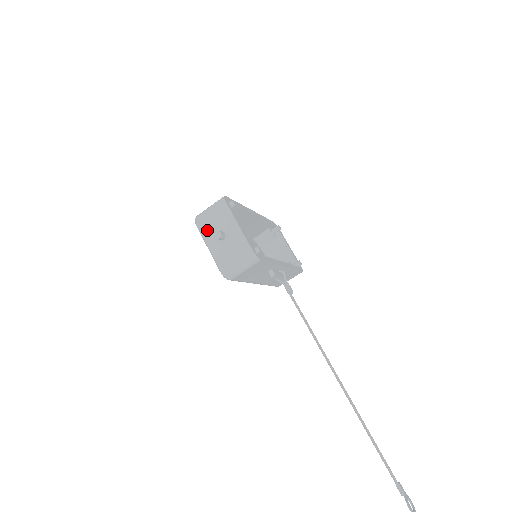
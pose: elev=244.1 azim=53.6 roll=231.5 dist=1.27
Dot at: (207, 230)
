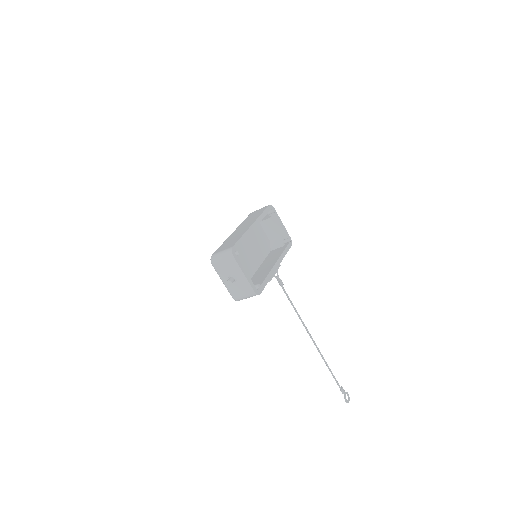
Dot at: (221, 271)
